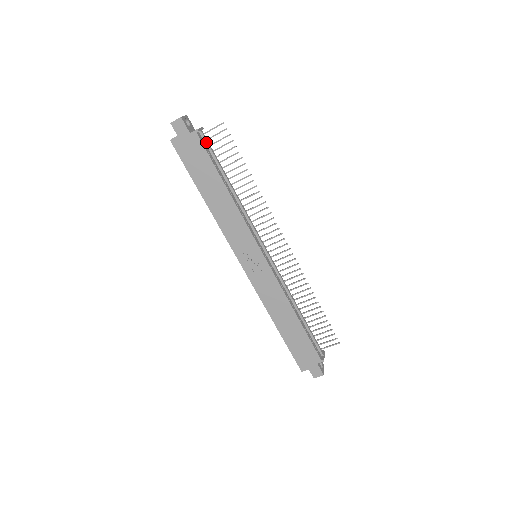
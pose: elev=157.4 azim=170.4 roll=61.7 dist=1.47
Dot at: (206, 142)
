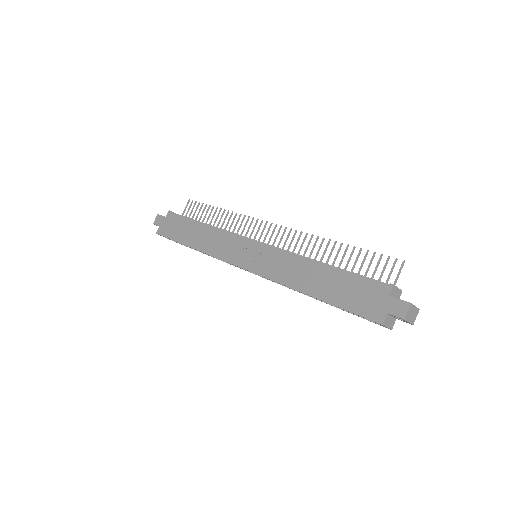
Dot at: (181, 216)
